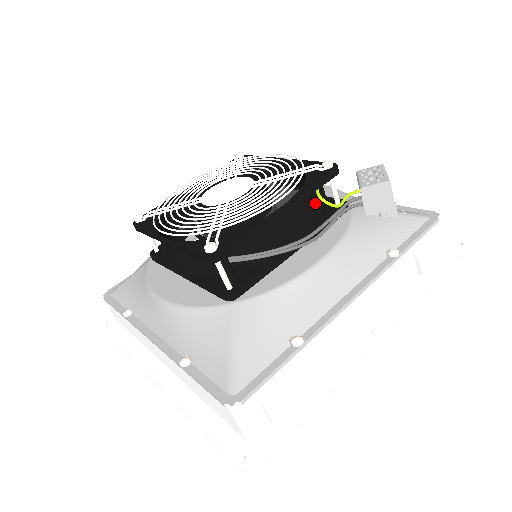
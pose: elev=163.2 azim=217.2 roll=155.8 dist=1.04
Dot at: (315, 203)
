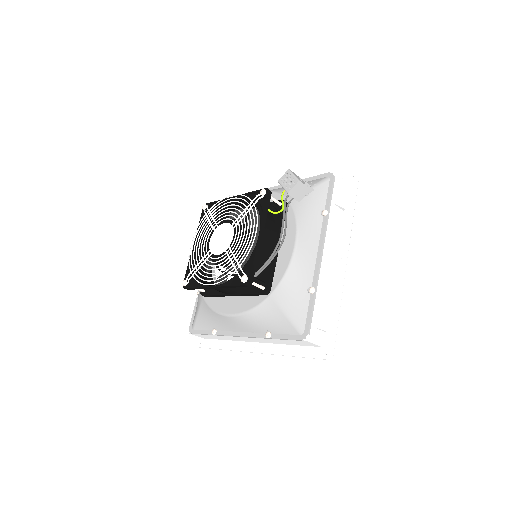
Dot at: (269, 212)
